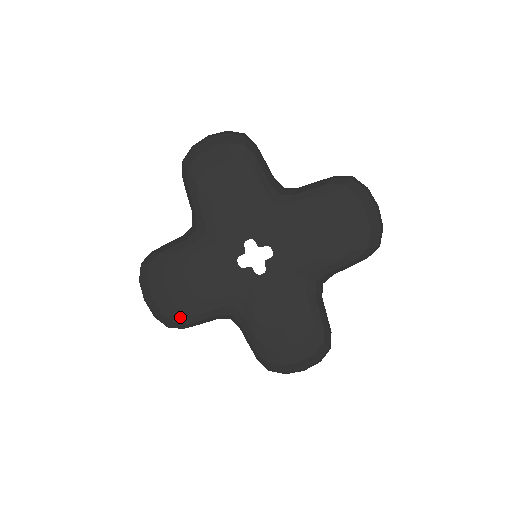
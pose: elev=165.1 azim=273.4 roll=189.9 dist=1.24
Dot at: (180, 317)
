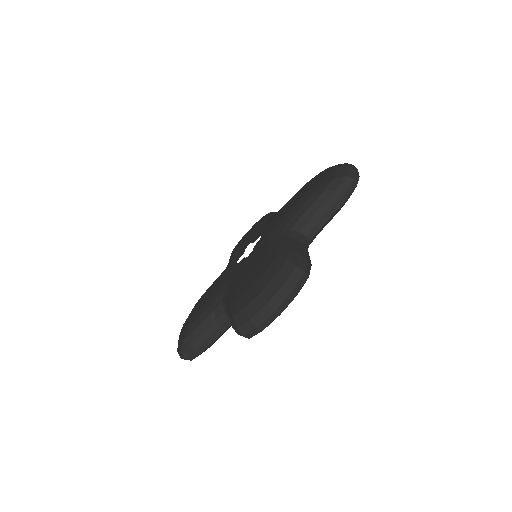
Dot at: (188, 331)
